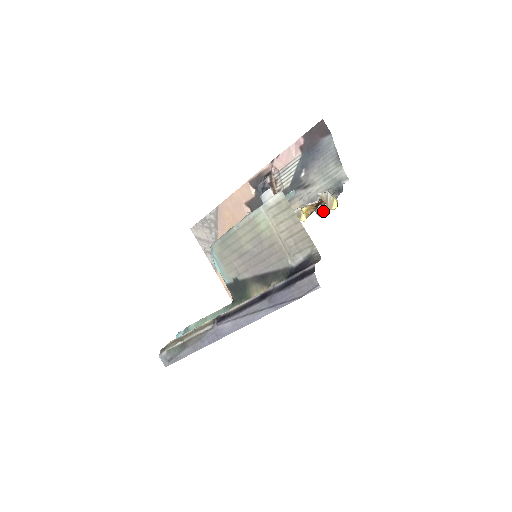
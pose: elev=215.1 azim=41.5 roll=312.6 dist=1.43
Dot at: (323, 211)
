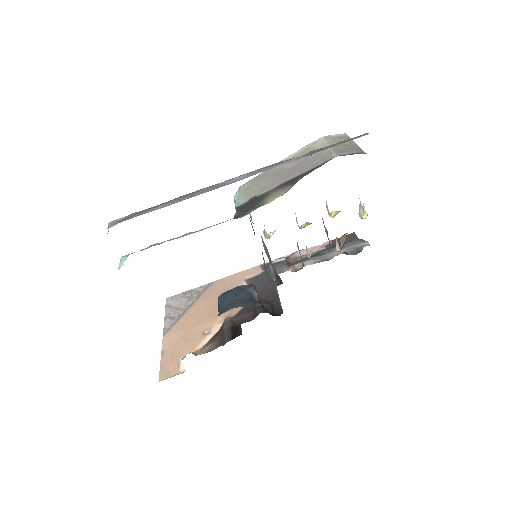
Dot at: (340, 250)
